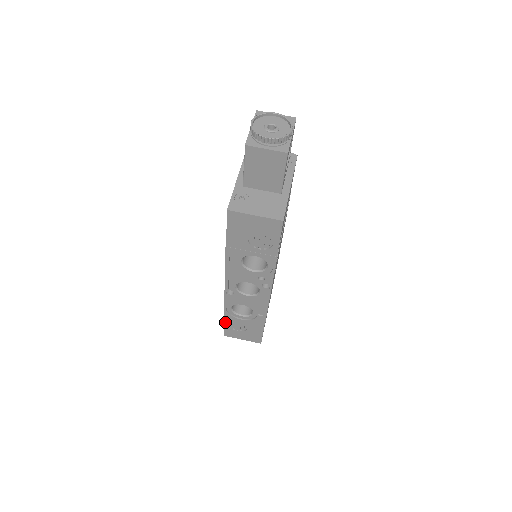
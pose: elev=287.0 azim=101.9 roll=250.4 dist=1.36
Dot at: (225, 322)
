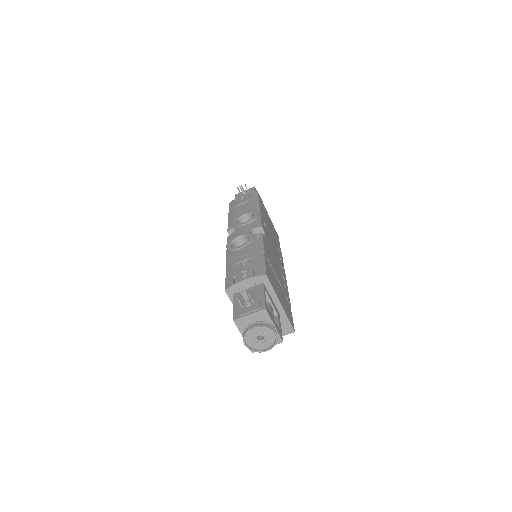
Dot at: occluded
